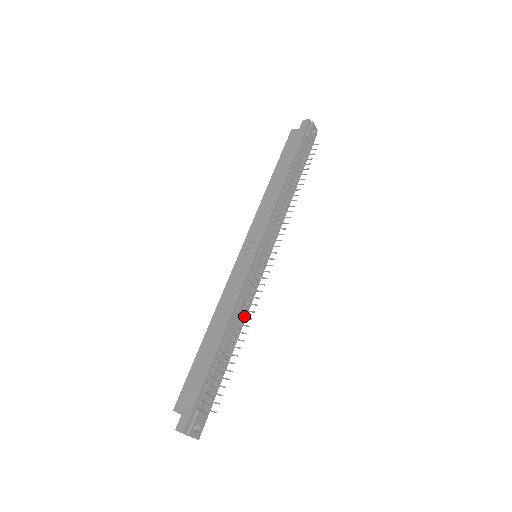
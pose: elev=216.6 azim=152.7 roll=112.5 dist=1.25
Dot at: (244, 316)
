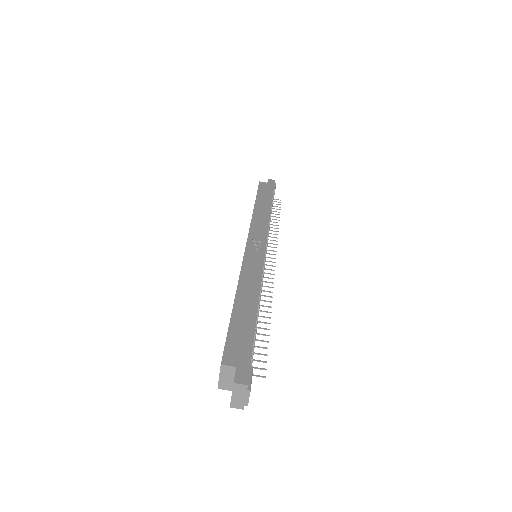
Dot at: occluded
